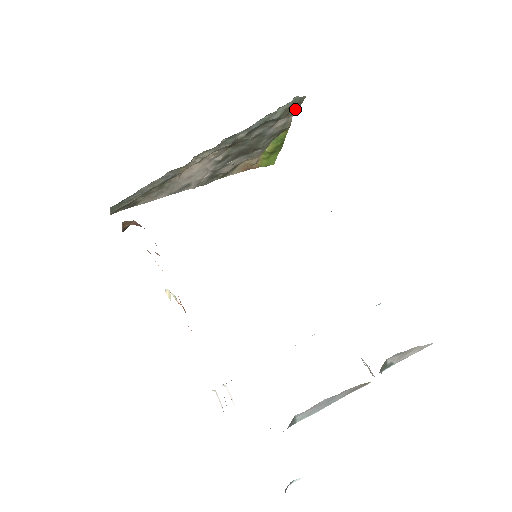
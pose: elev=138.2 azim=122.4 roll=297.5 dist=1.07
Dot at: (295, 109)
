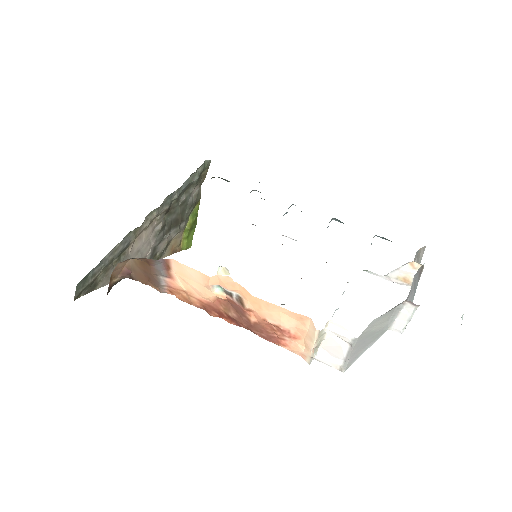
Dot at: (204, 177)
